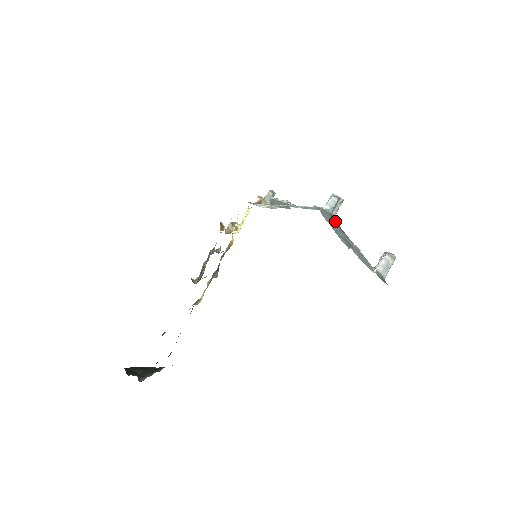
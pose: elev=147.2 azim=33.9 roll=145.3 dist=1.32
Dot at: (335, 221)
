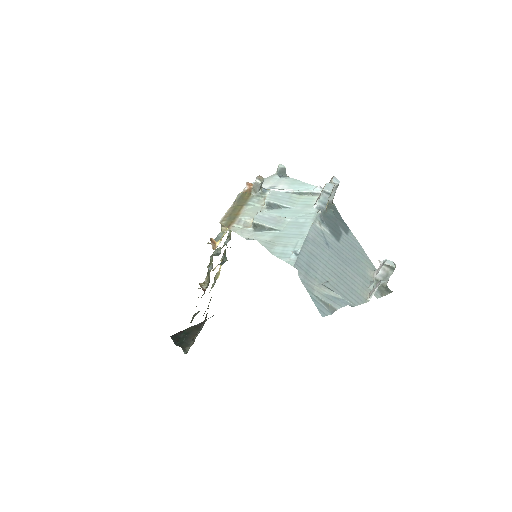
Dot at: (330, 220)
